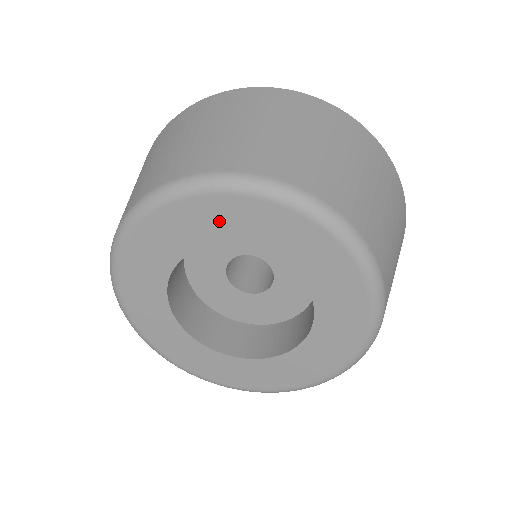
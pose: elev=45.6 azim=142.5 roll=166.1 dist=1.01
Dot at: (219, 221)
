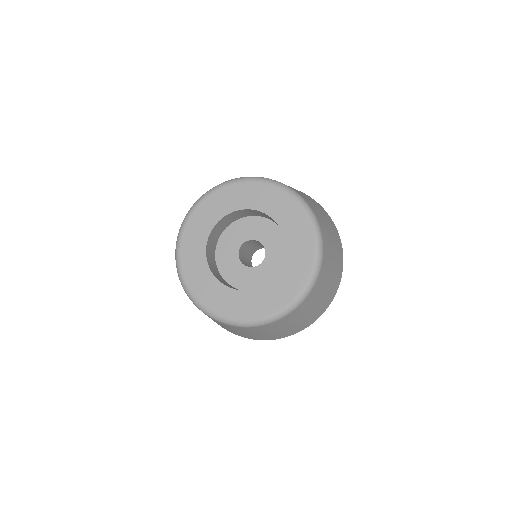
Dot at: (274, 203)
